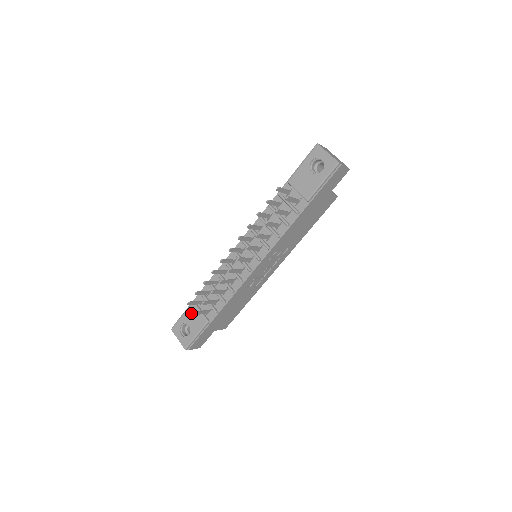
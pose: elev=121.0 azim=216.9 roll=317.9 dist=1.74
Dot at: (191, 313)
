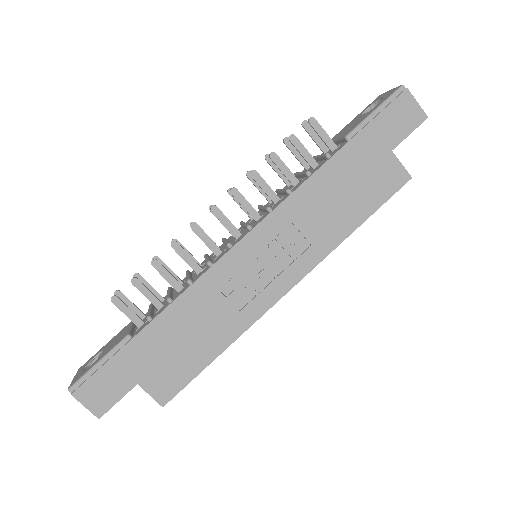
Dot at: (119, 334)
